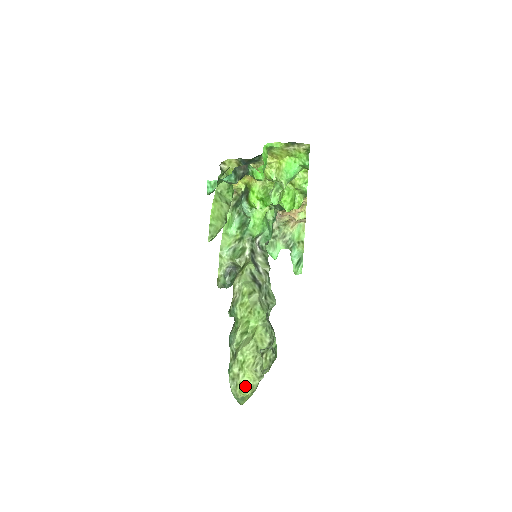
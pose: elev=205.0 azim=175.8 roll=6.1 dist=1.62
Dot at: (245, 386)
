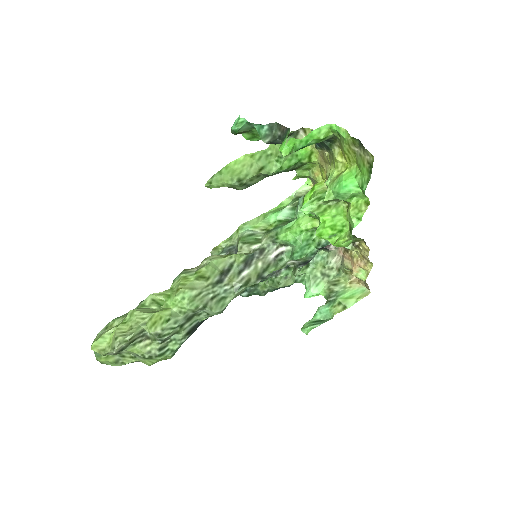
Dot at: (100, 342)
